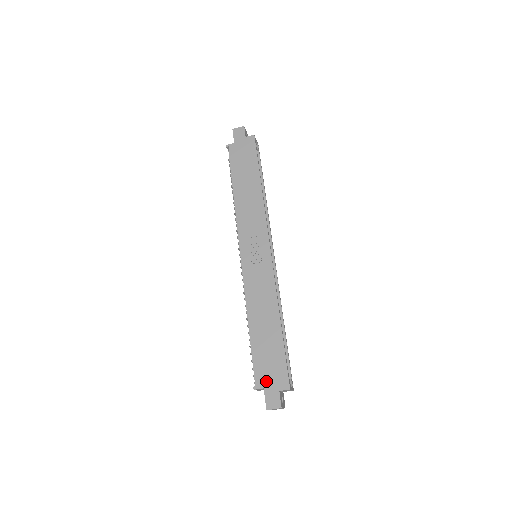
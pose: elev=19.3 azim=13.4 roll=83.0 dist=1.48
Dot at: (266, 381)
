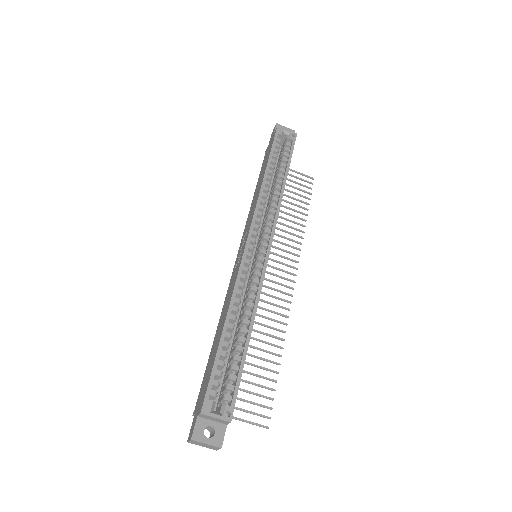
Dot at: (198, 403)
